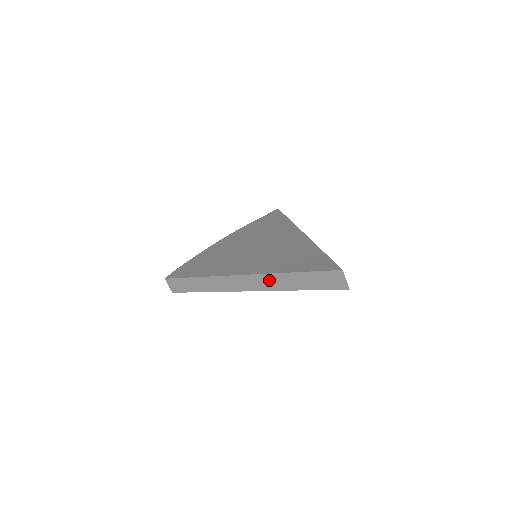
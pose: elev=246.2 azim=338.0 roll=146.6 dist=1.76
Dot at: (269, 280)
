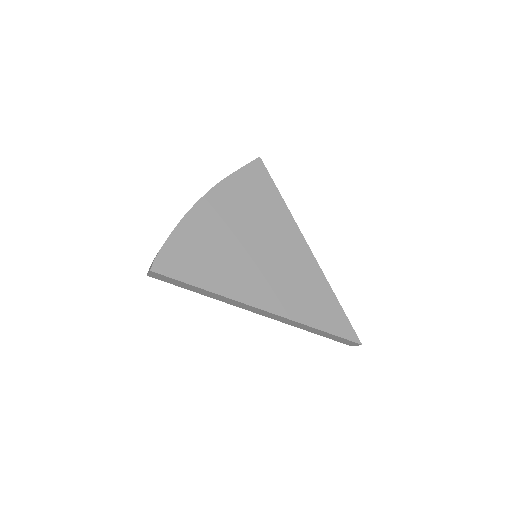
Dot at: (292, 322)
